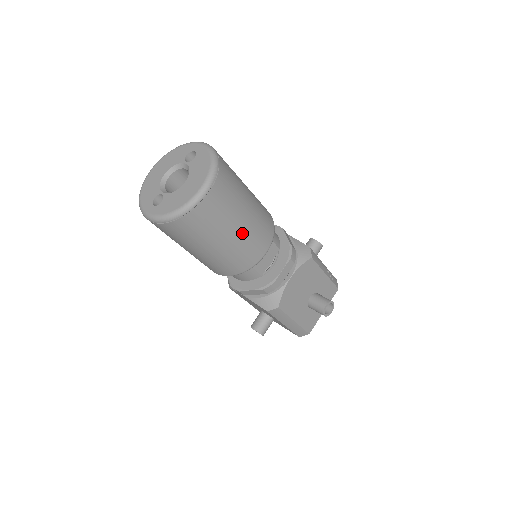
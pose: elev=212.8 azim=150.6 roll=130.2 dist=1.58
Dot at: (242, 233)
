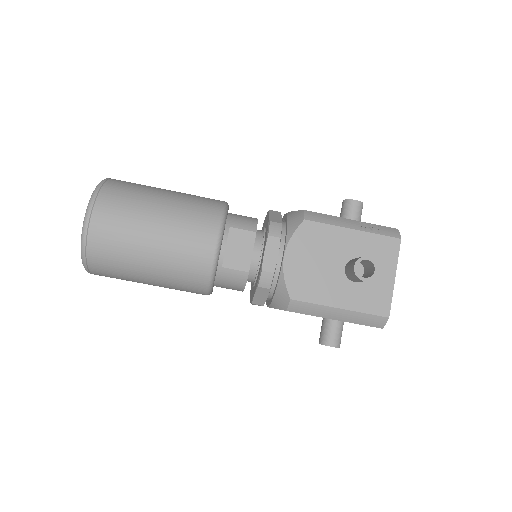
Dot at: (164, 236)
